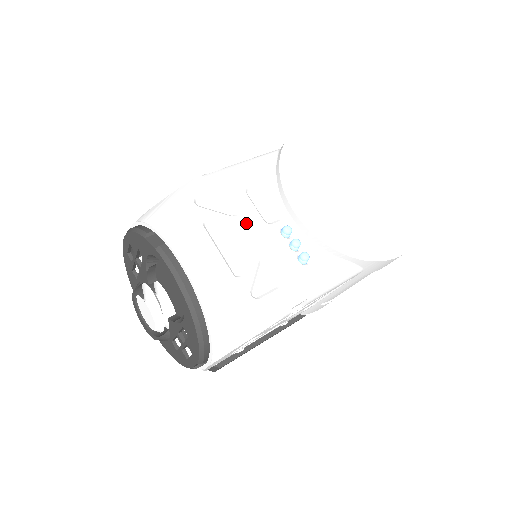
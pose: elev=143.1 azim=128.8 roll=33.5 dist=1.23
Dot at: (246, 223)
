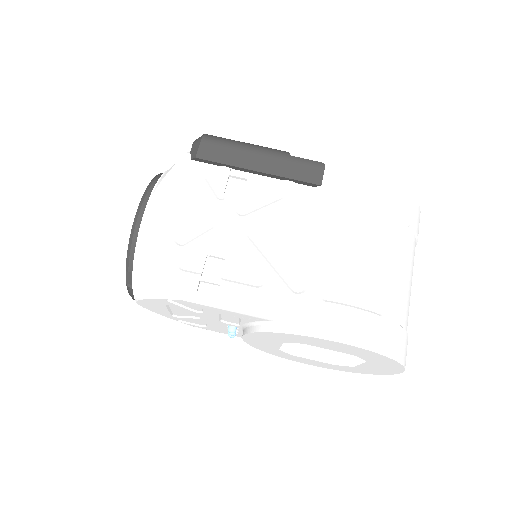
Dot at: (203, 316)
